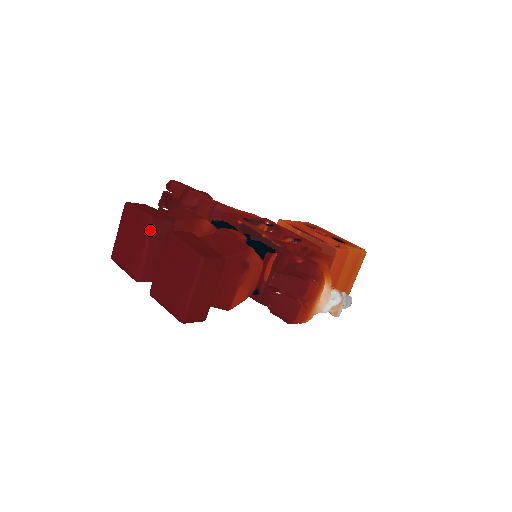
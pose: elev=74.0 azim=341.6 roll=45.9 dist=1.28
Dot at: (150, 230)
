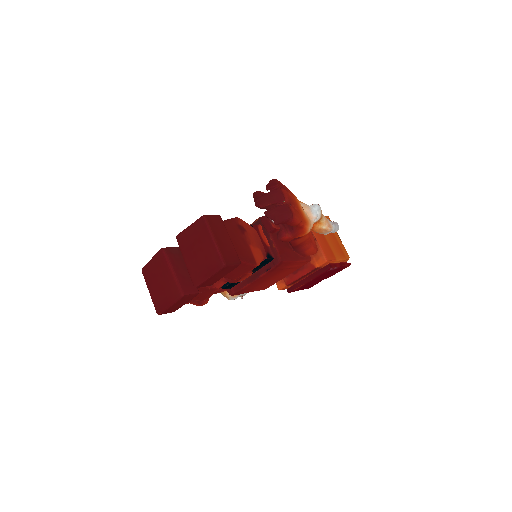
Dot at: (166, 256)
